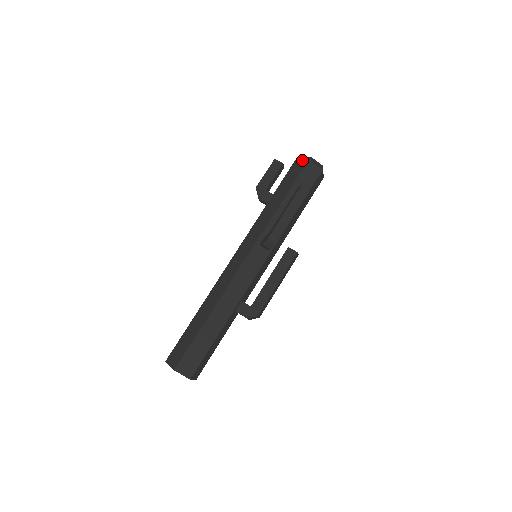
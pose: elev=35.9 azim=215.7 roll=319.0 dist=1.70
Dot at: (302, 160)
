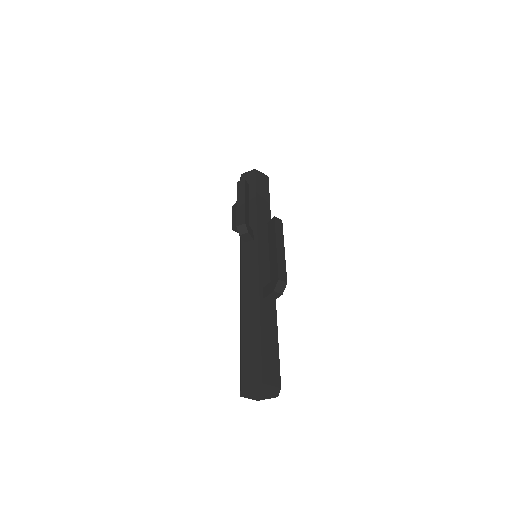
Dot at: occluded
